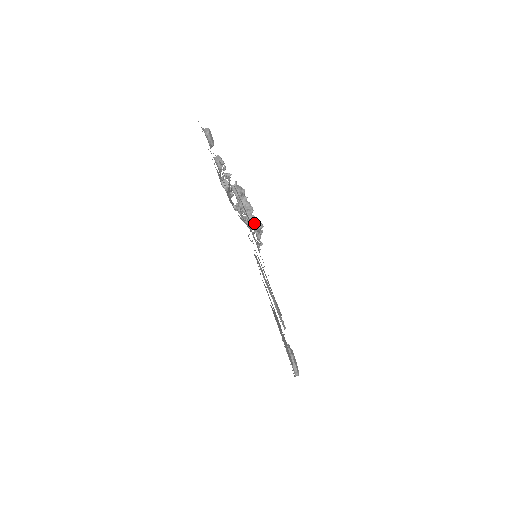
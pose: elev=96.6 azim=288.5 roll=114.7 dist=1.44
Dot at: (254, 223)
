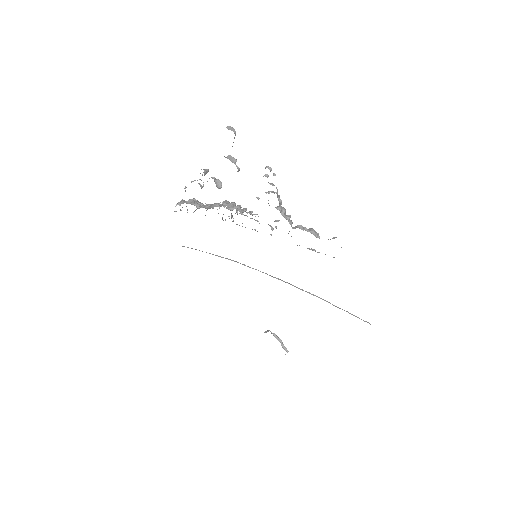
Dot at: (310, 231)
